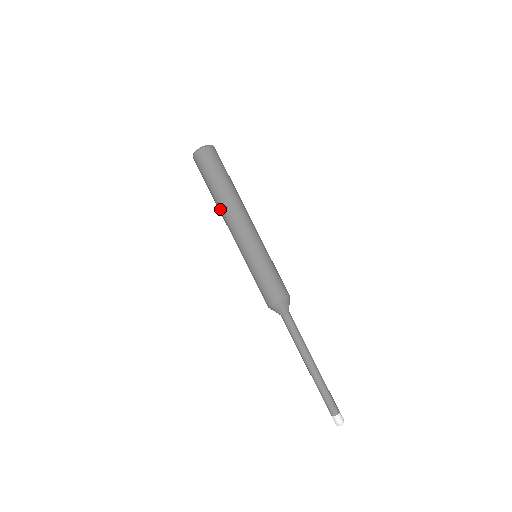
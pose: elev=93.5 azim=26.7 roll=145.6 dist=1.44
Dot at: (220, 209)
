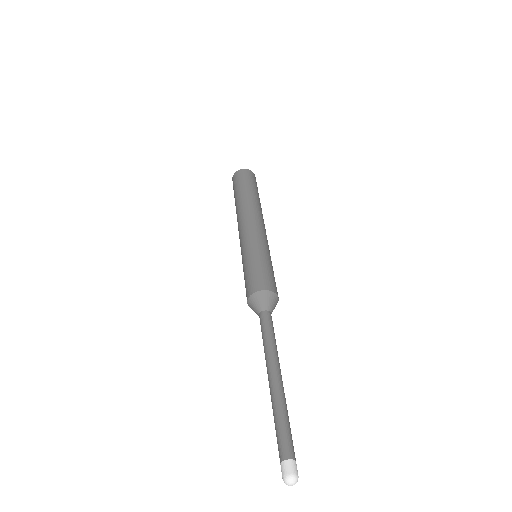
Dot at: (237, 214)
